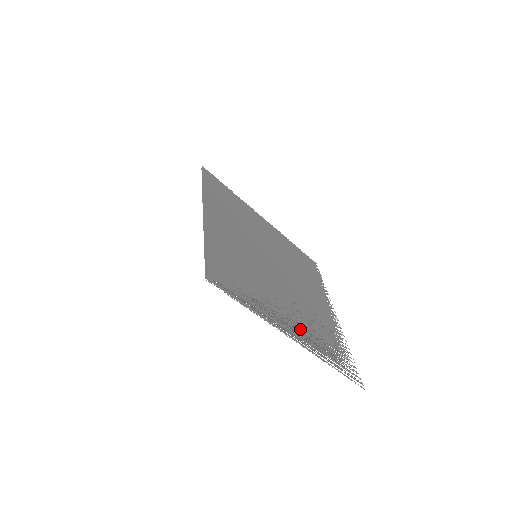
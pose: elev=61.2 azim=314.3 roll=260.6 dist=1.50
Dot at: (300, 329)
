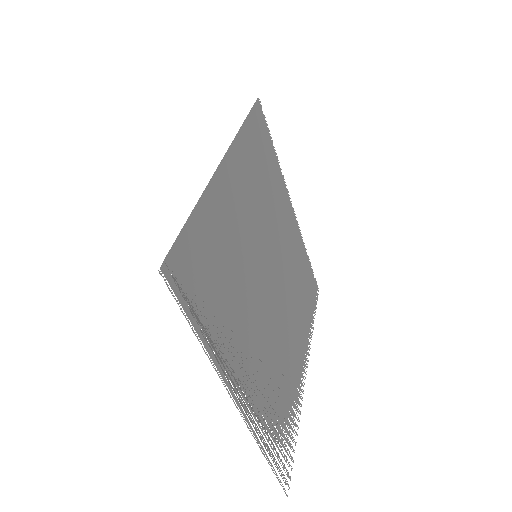
Dot at: (254, 388)
